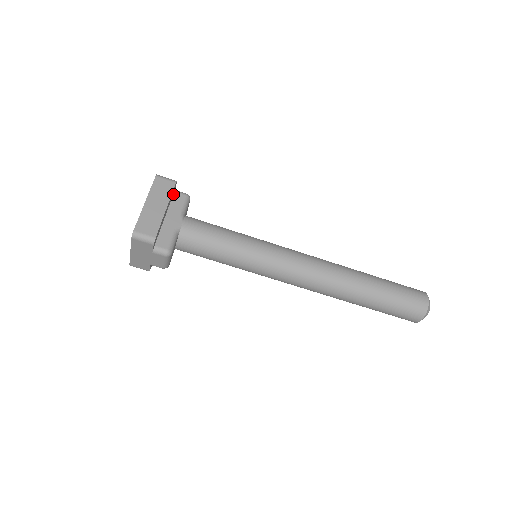
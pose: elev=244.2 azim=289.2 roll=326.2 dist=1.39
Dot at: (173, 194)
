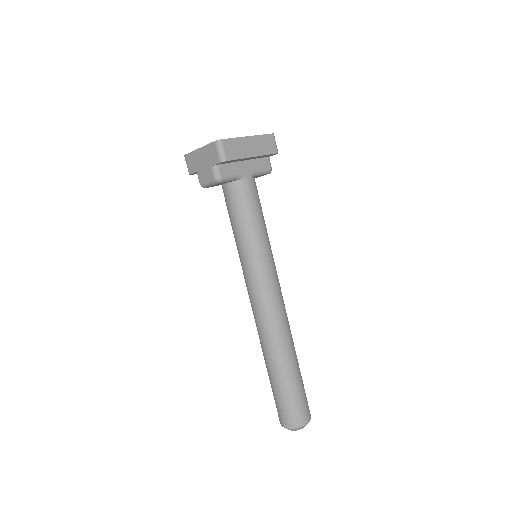
Dot at: (265, 157)
